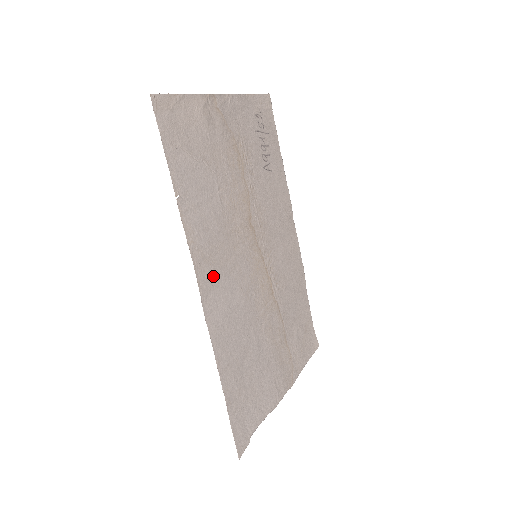
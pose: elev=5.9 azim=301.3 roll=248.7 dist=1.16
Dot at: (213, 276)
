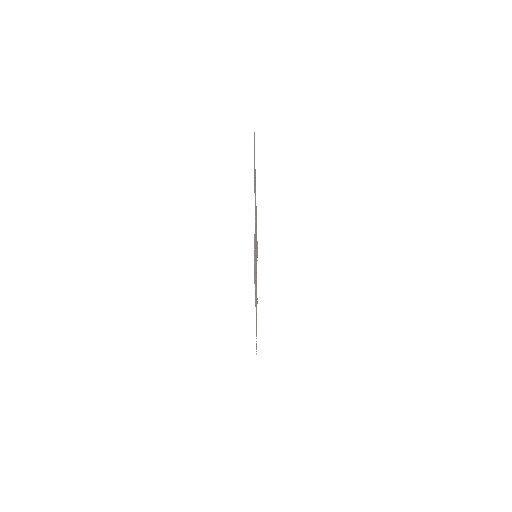
Dot at: occluded
